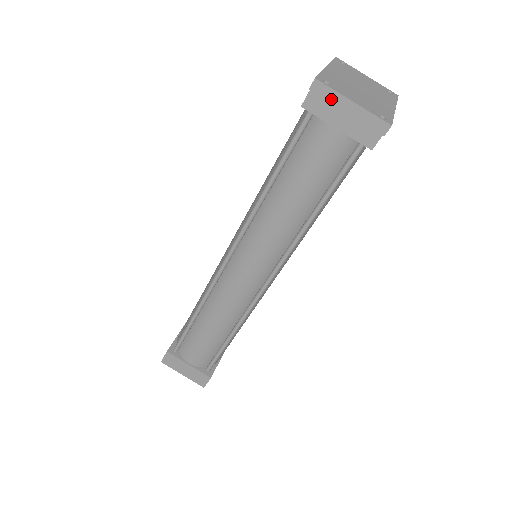
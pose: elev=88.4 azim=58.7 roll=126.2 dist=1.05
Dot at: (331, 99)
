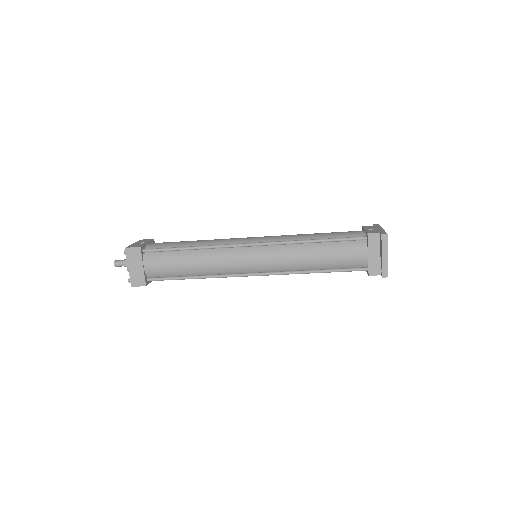
Dot at: (383, 246)
